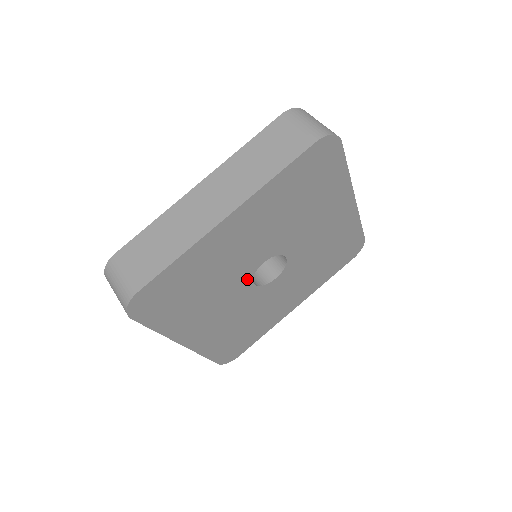
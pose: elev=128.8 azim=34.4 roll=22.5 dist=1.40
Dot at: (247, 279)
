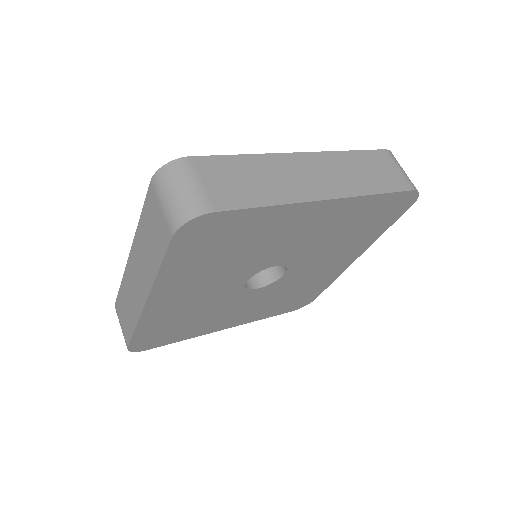
Dot at: (242, 292)
